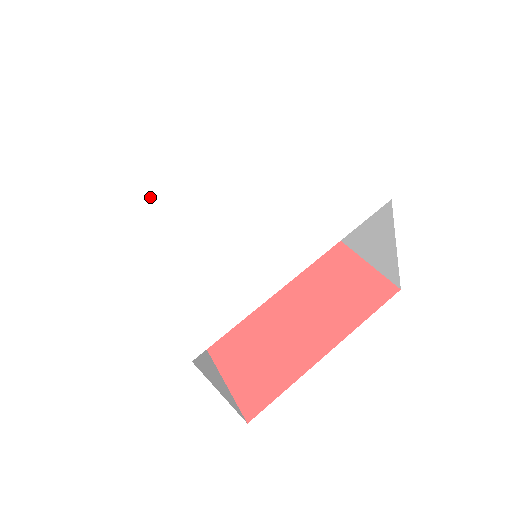
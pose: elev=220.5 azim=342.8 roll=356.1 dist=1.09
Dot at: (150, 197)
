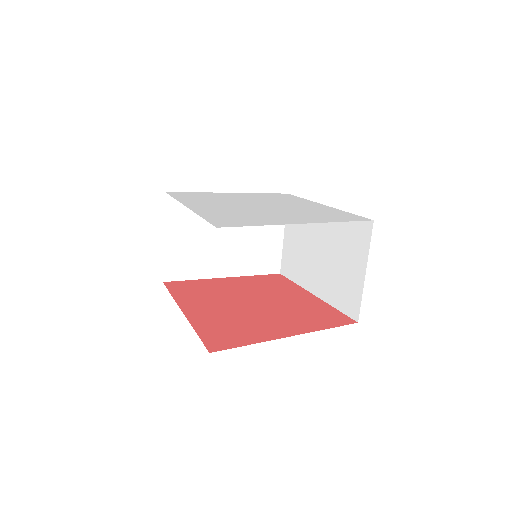
Dot at: (194, 193)
